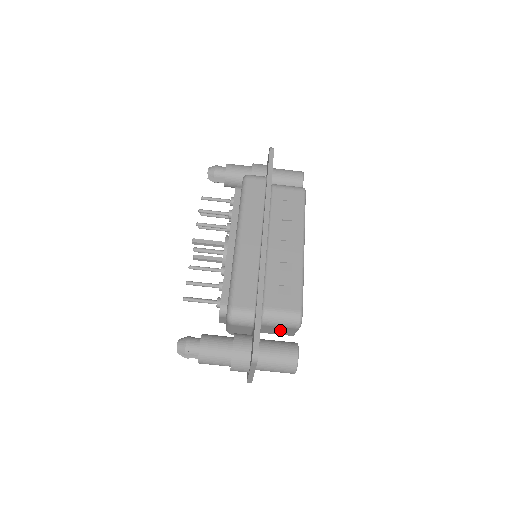
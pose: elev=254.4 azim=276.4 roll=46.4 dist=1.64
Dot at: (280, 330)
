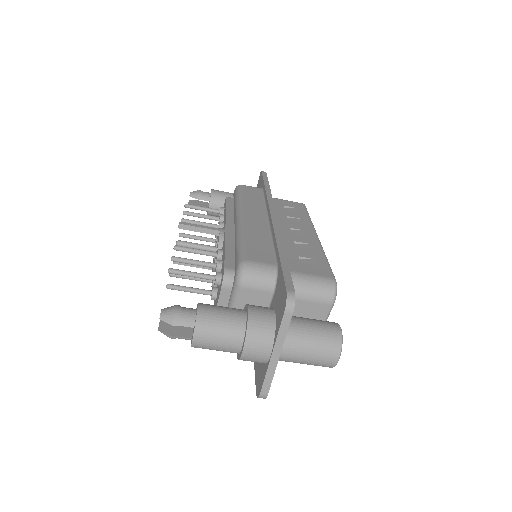
Dot at: (304, 317)
